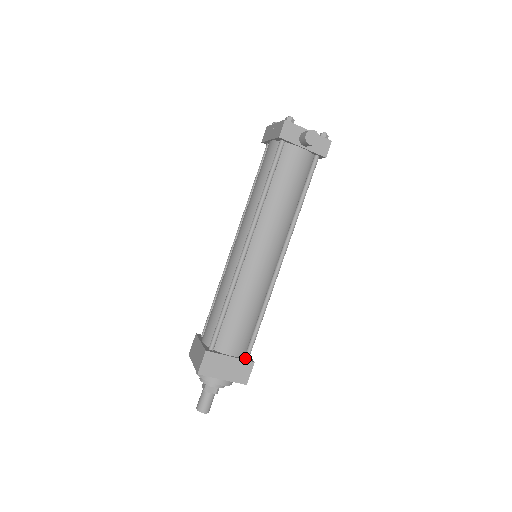
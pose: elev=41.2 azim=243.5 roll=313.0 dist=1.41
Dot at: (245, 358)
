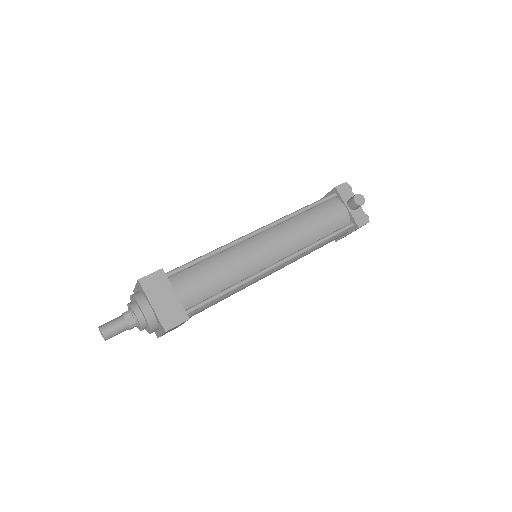
Dot at: (184, 311)
